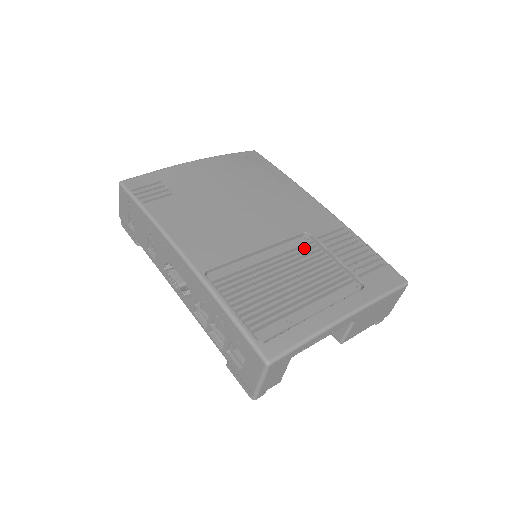
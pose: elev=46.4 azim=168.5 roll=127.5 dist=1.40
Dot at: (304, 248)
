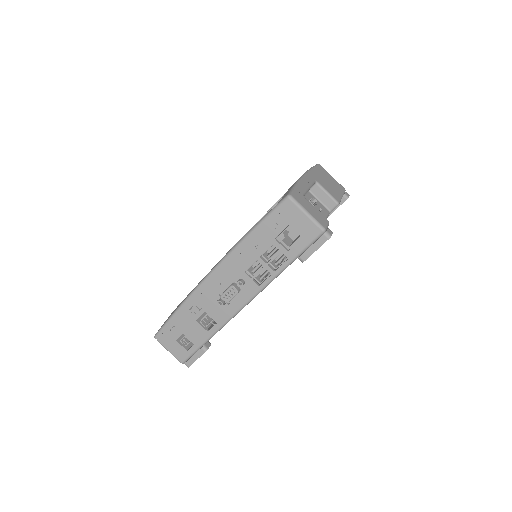
Dot at: occluded
